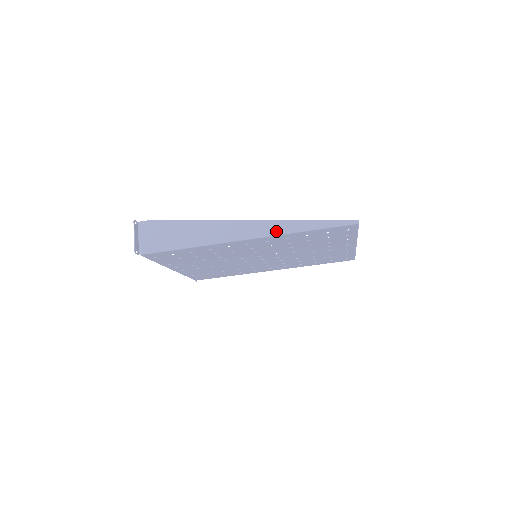
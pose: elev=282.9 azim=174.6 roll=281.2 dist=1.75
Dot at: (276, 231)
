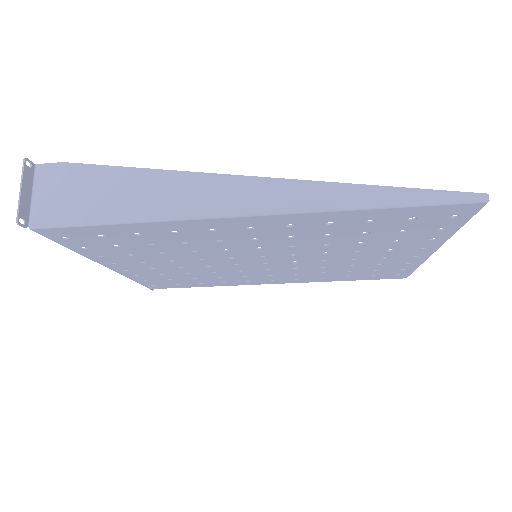
Dot at: (313, 203)
